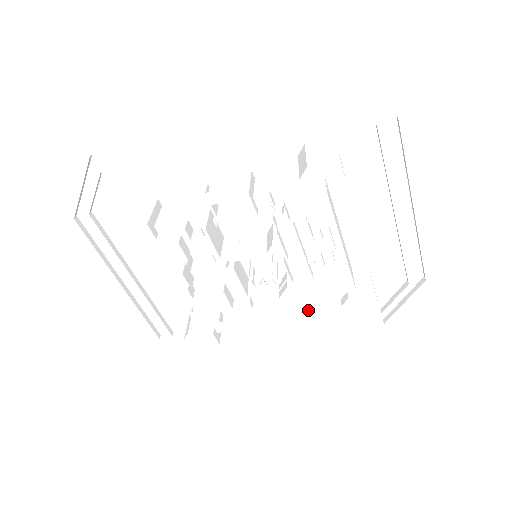
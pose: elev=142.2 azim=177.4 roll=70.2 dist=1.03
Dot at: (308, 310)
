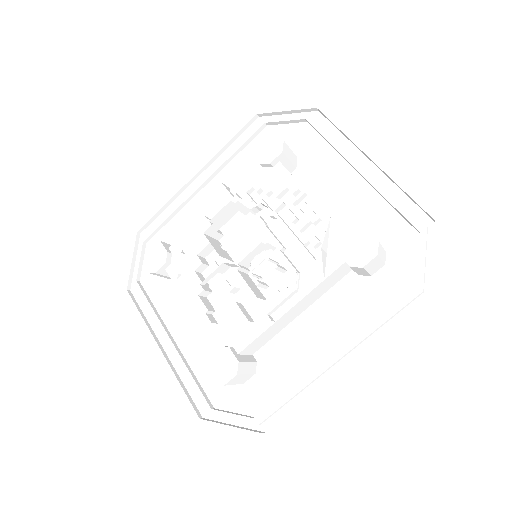
Dot at: (339, 319)
